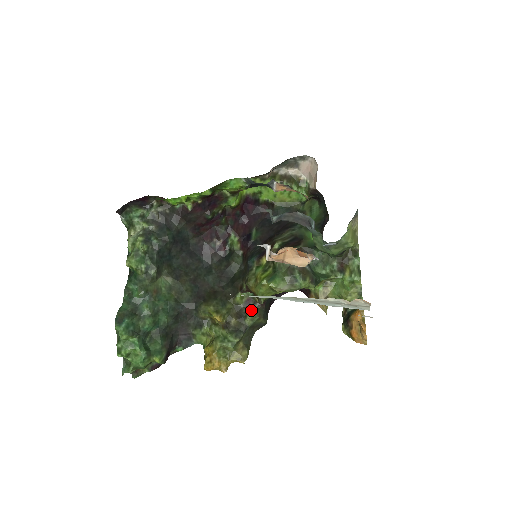
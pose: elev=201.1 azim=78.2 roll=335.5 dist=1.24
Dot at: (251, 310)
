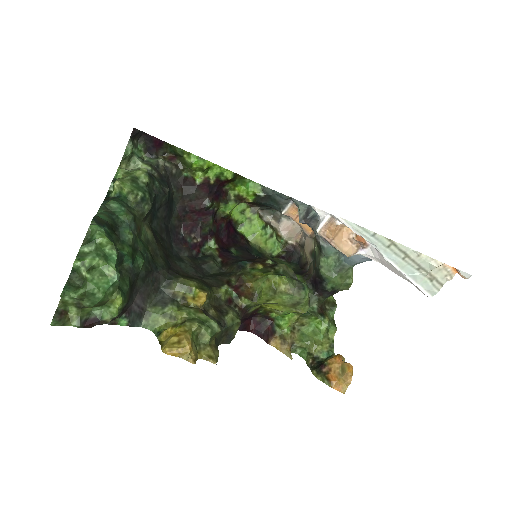
Dot at: (233, 310)
